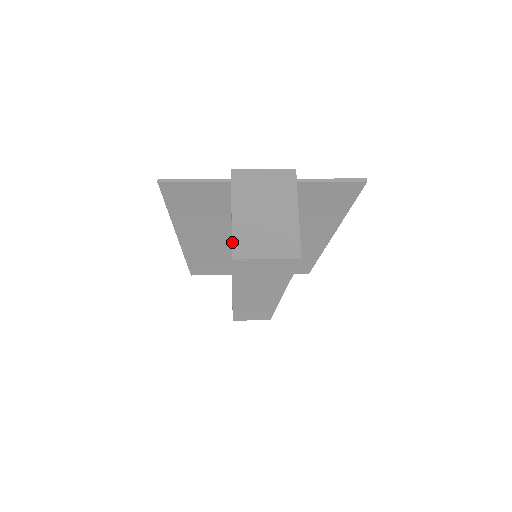
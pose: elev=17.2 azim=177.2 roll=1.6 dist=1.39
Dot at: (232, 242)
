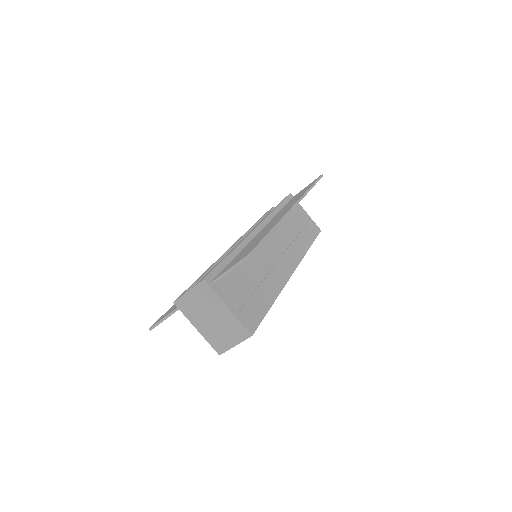
Dot at: (211, 346)
